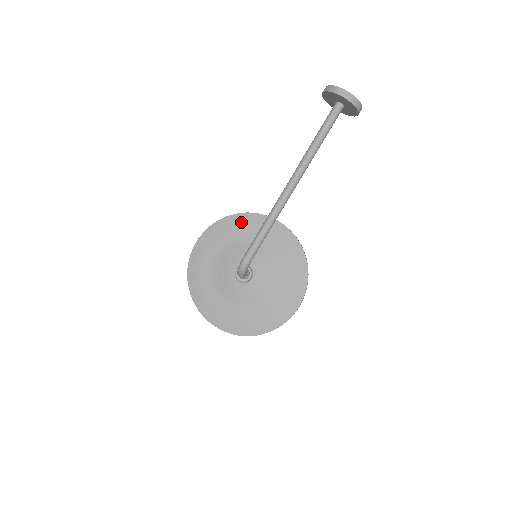
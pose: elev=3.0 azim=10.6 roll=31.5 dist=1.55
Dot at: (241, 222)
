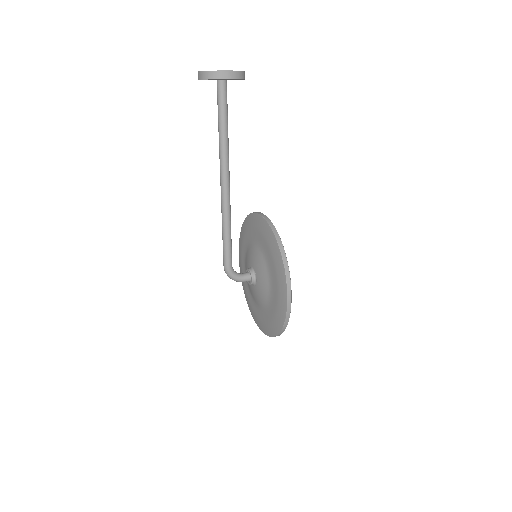
Dot at: (246, 226)
